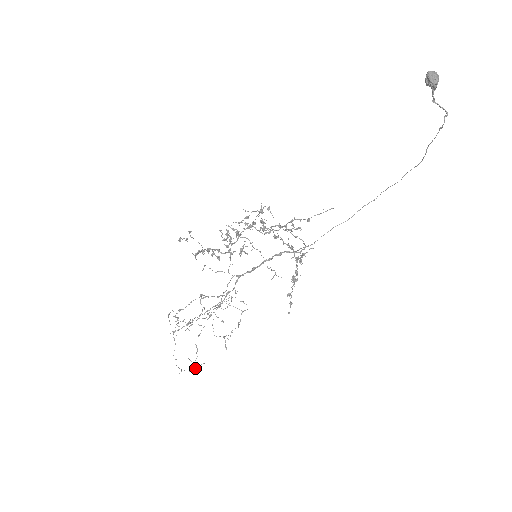
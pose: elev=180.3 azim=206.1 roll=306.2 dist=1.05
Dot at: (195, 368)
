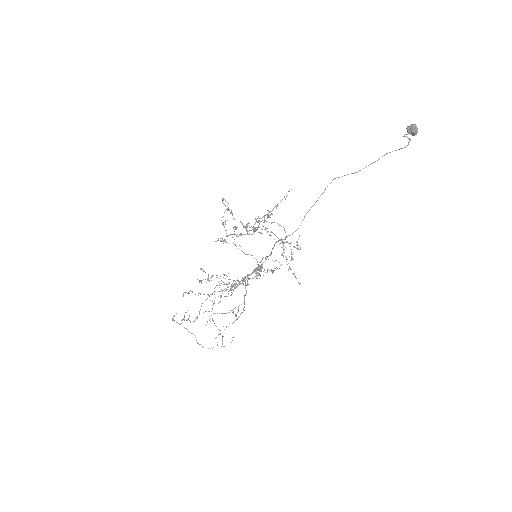
Dot at: occluded
